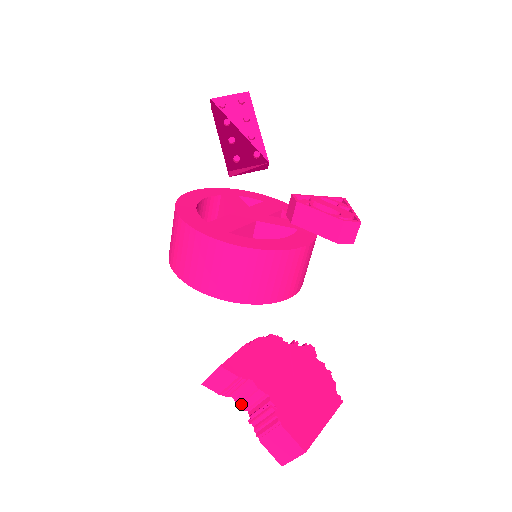
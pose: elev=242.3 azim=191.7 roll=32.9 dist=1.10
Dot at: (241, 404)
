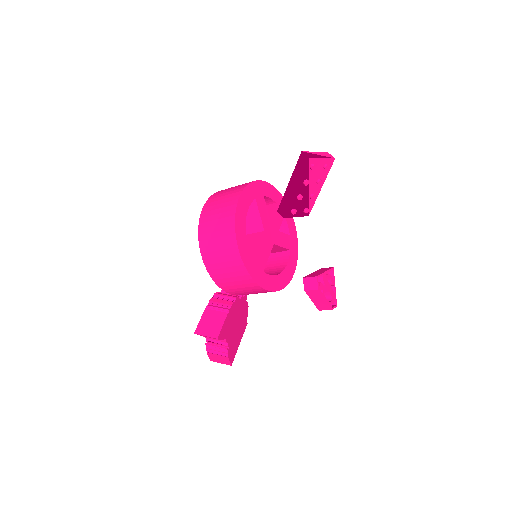
Dot at: (206, 337)
